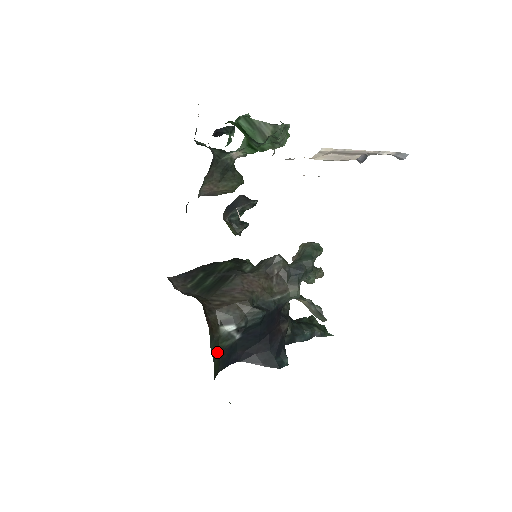
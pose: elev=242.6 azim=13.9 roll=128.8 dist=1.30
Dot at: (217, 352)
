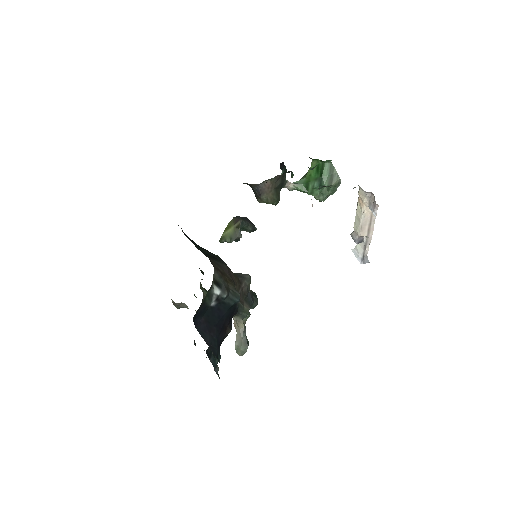
Dot at: (204, 299)
